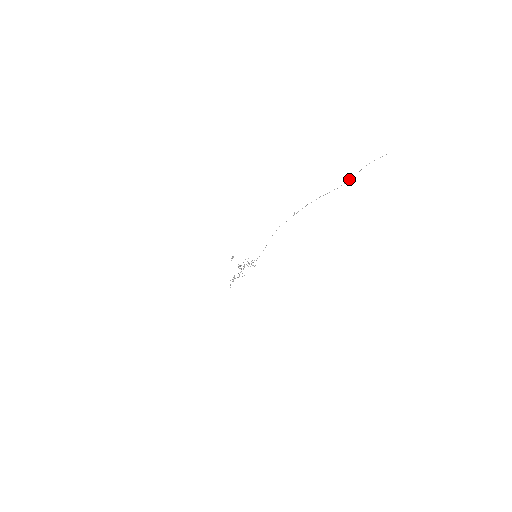
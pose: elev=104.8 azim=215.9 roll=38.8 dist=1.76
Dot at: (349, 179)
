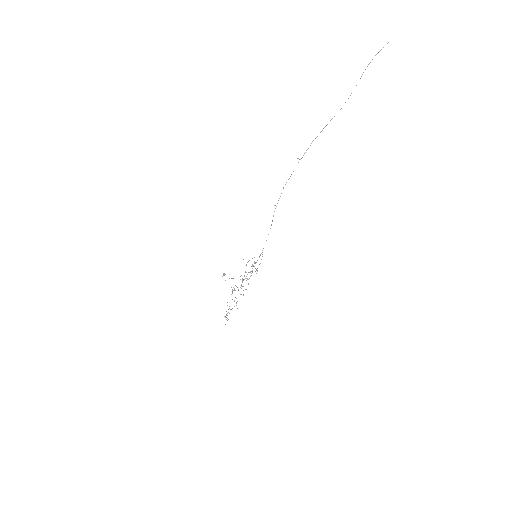
Dot at: occluded
